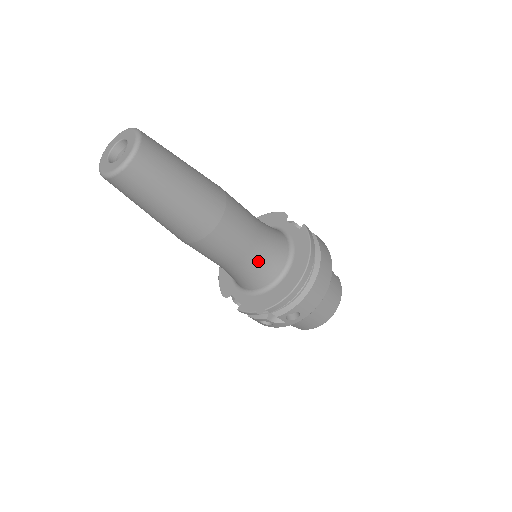
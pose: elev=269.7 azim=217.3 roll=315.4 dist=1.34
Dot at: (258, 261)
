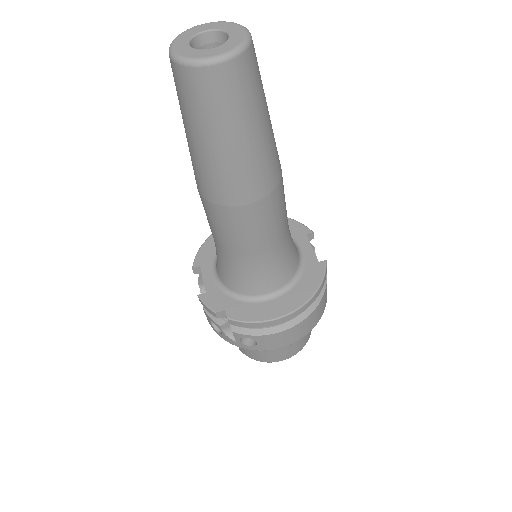
Dot at: (258, 267)
